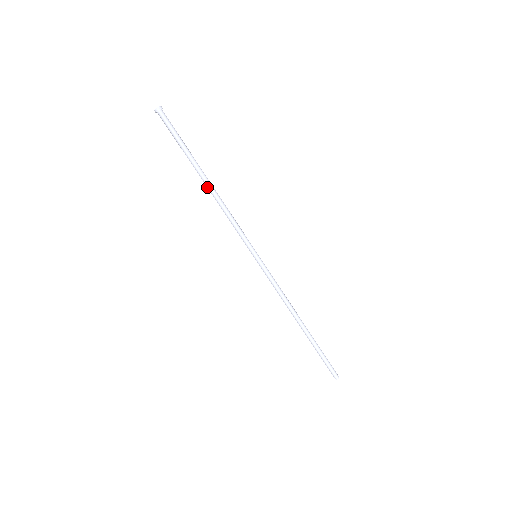
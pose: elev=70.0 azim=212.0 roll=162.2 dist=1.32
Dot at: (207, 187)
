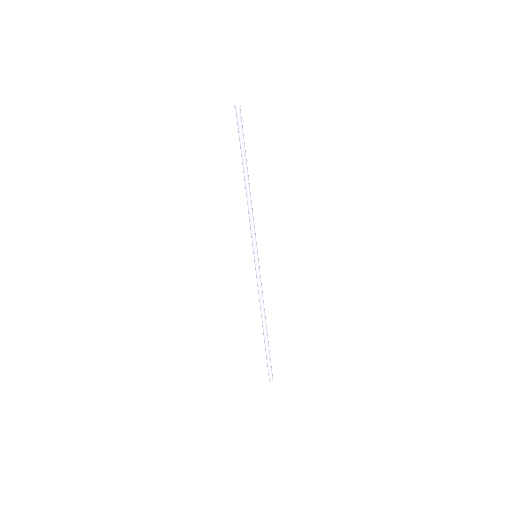
Dot at: (245, 184)
